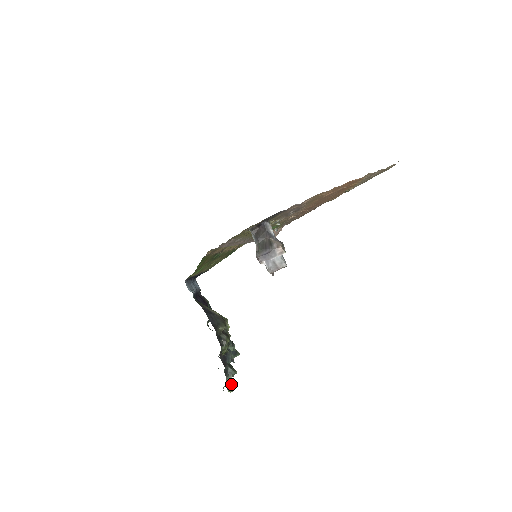
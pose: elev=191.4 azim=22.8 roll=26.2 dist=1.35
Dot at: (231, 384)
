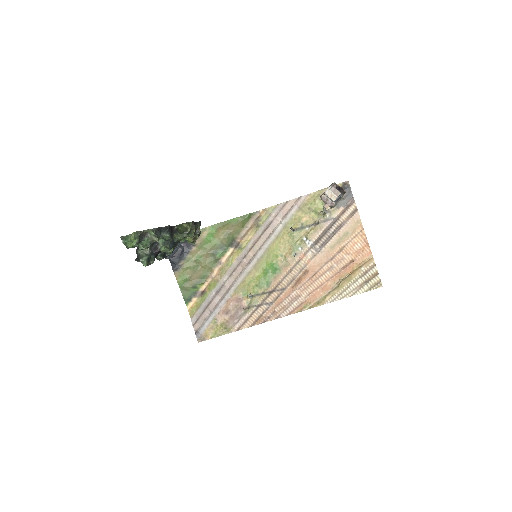
Dot at: (139, 238)
